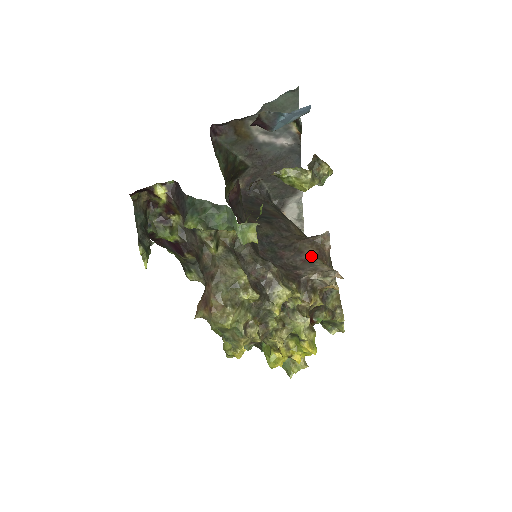
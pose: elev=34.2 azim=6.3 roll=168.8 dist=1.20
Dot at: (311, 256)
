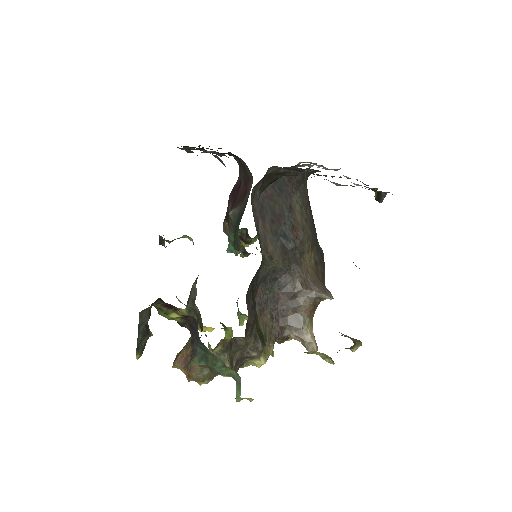
Dot at: (304, 313)
